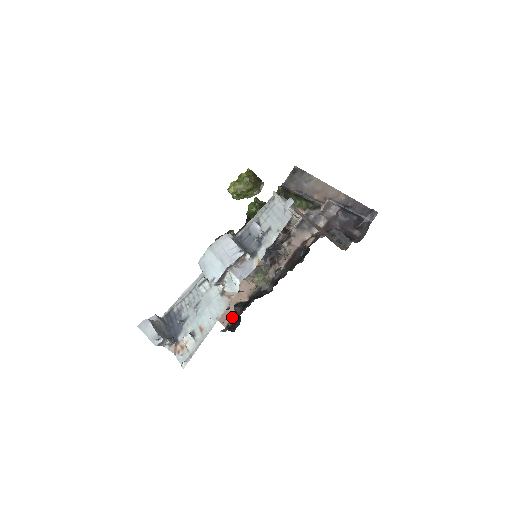
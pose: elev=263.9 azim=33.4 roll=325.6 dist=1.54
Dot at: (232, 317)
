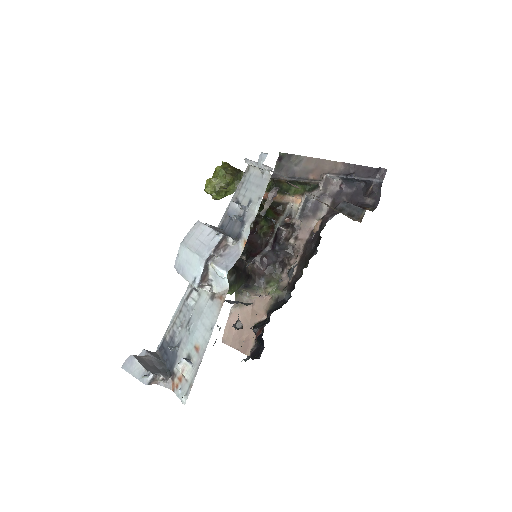
Dot at: (254, 342)
